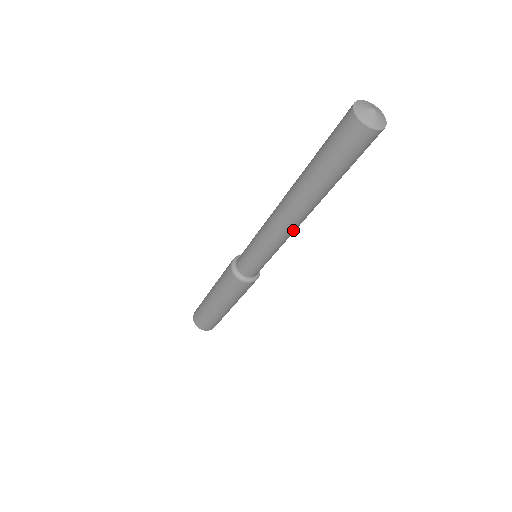
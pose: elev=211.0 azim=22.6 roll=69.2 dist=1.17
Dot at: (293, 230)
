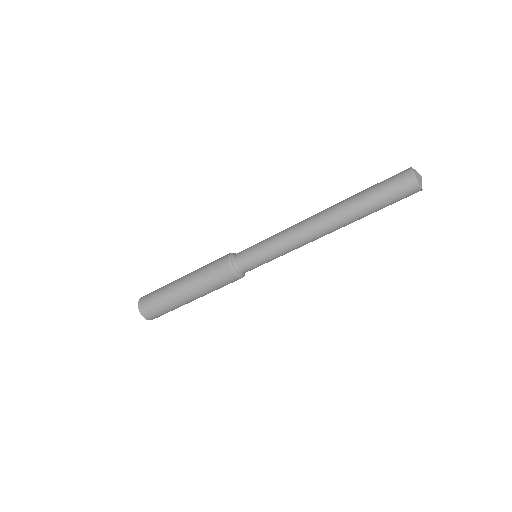
Dot at: (307, 235)
